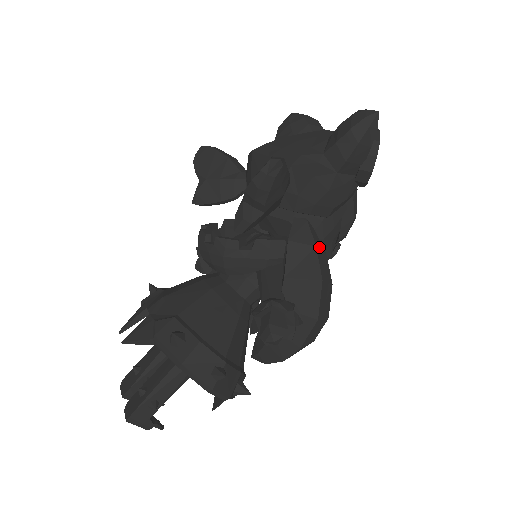
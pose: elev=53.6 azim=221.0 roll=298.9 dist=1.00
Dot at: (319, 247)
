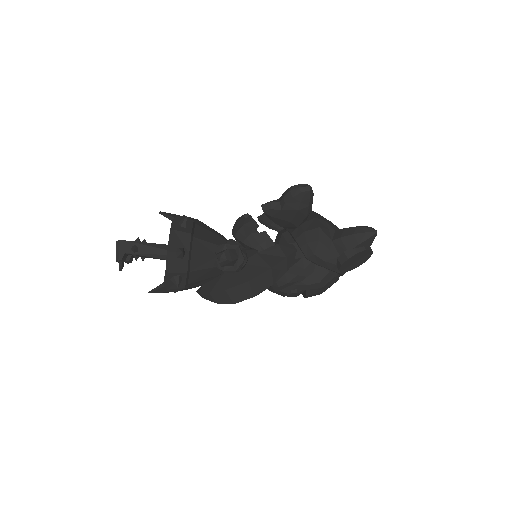
Dot at: (288, 262)
